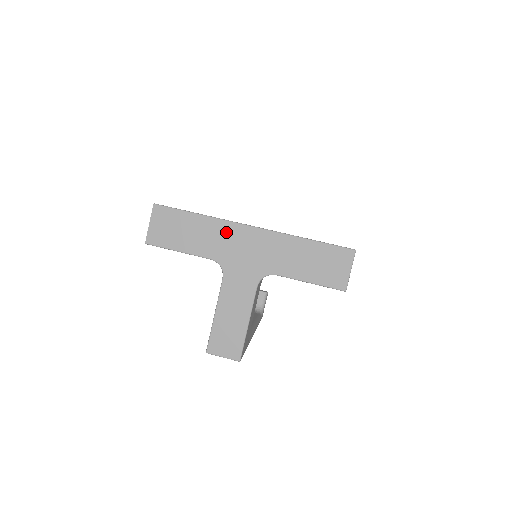
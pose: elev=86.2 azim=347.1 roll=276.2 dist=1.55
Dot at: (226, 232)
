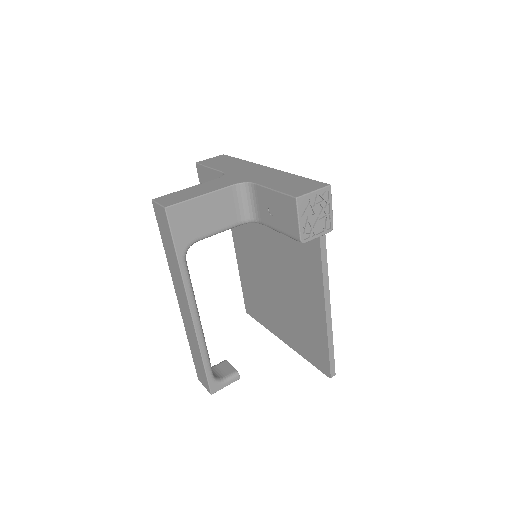
Dot at: (249, 166)
